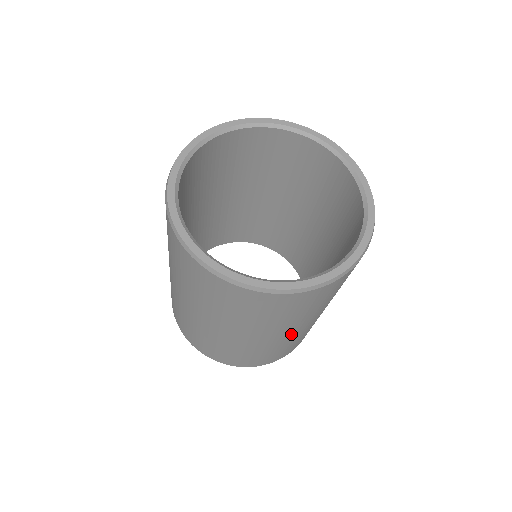
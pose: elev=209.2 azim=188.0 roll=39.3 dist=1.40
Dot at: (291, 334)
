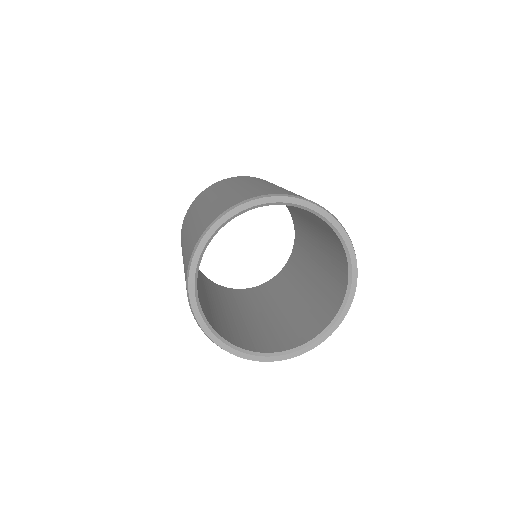
Dot at: occluded
